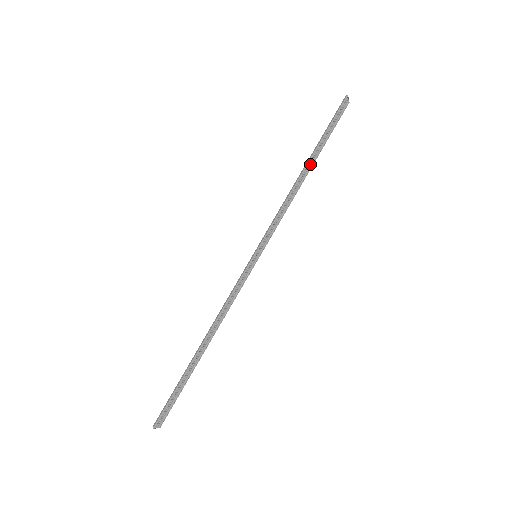
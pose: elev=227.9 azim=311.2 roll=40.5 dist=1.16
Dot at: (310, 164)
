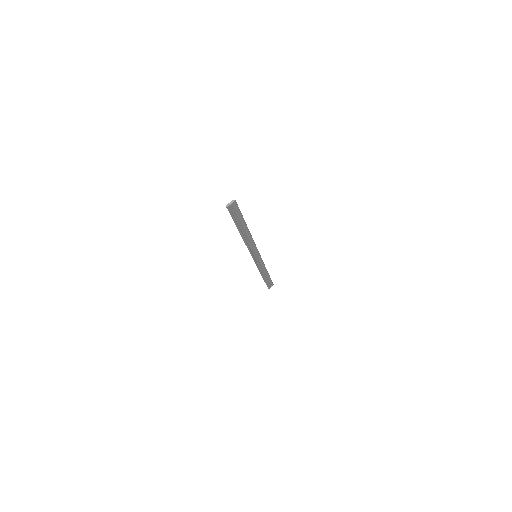
Dot at: (244, 228)
